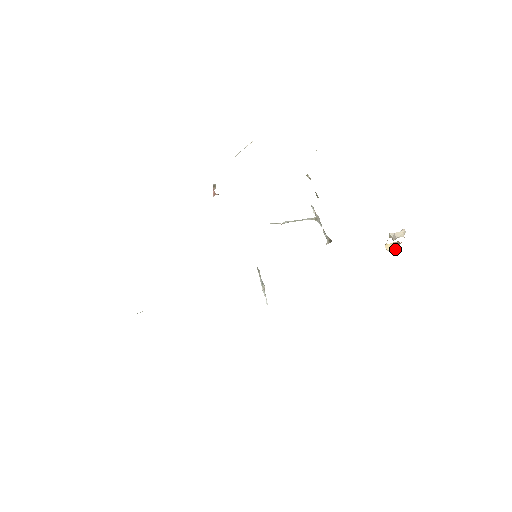
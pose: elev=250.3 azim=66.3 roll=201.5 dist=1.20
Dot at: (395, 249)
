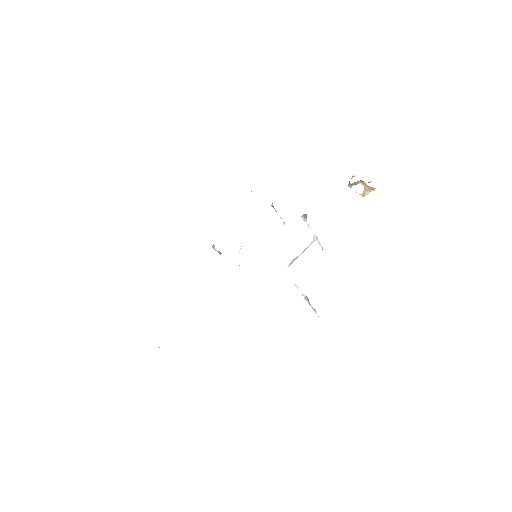
Dot at: (370, 191)
